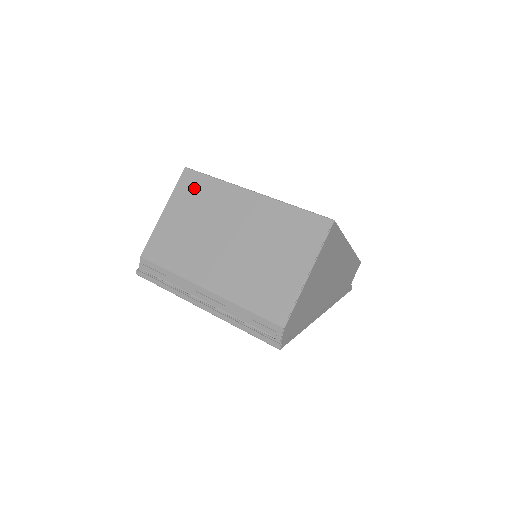
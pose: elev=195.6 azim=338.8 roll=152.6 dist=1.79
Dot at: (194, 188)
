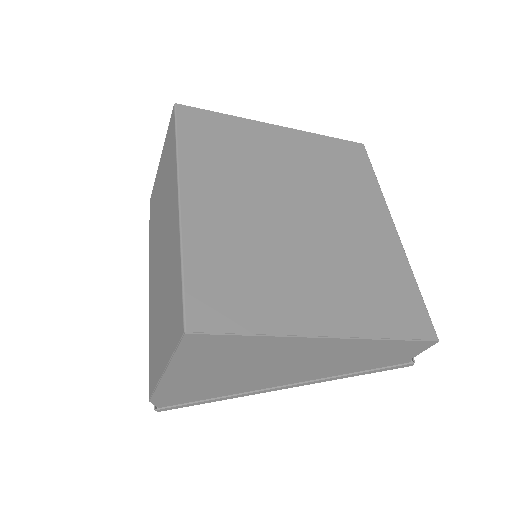
Dot at: (169, 145)
